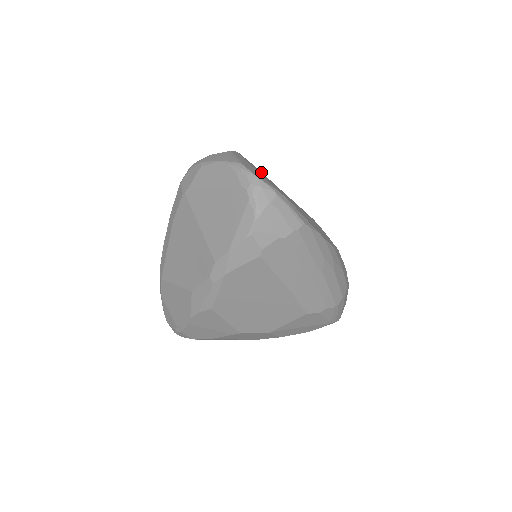
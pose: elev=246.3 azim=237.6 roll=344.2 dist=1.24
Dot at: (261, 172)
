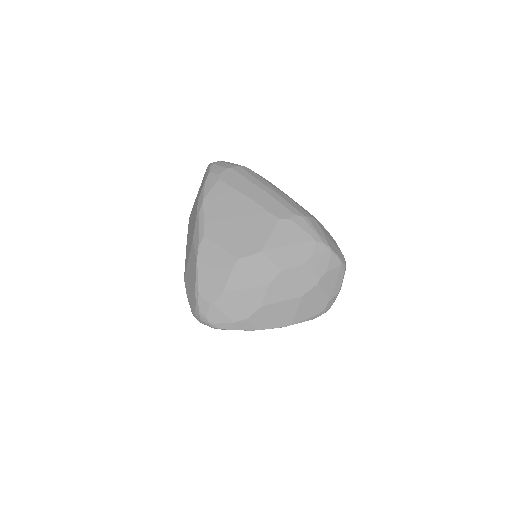
Dot at: occluded
